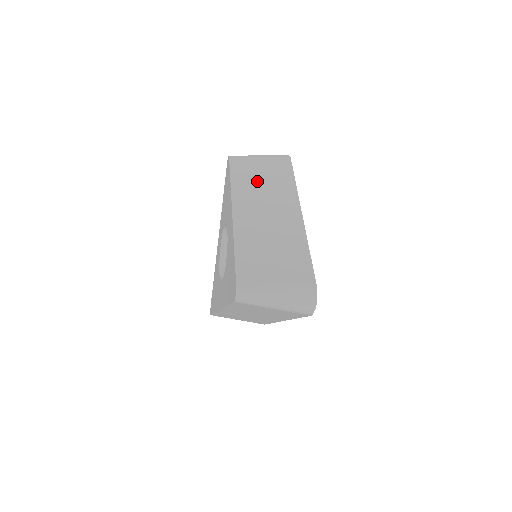
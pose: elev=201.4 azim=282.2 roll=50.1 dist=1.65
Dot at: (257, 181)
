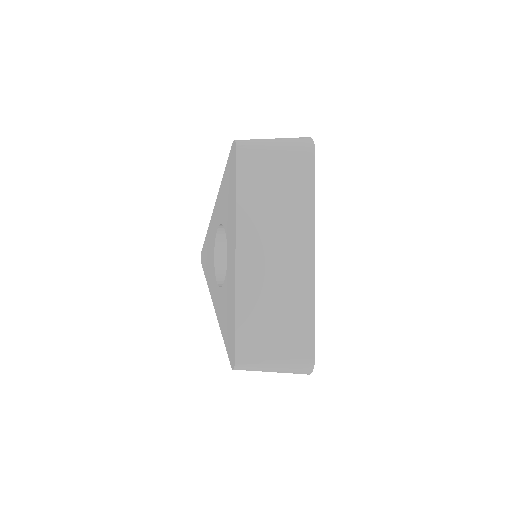
Dot at: (269, 197)
